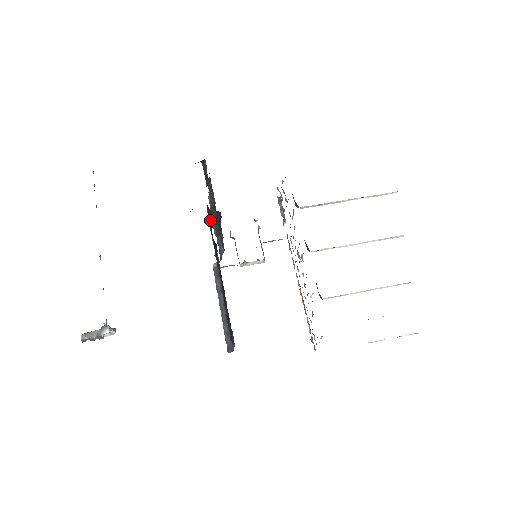
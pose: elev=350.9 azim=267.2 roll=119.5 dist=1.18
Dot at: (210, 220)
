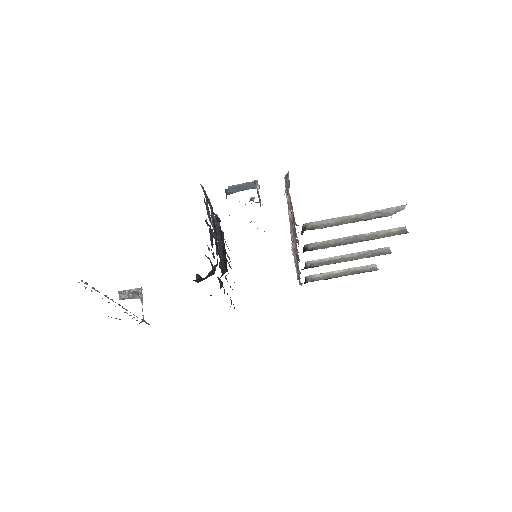
Dot at: (217, 277)
